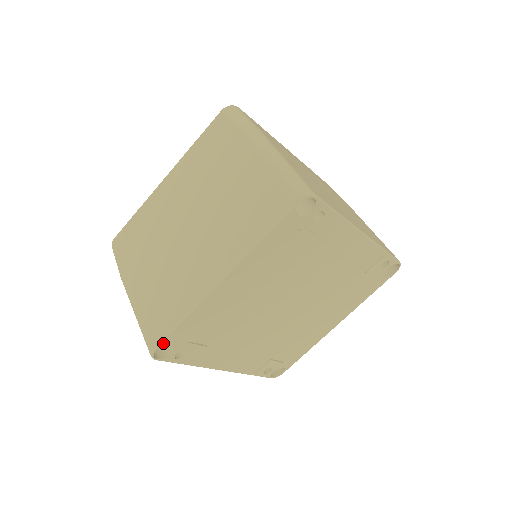
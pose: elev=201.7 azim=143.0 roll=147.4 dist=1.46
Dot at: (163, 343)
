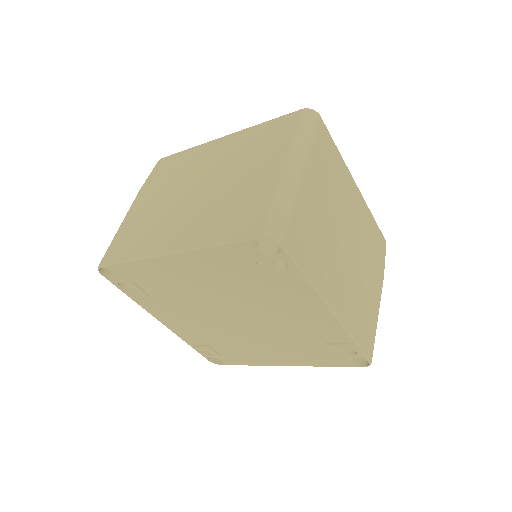
Dot at: (109, 266)
